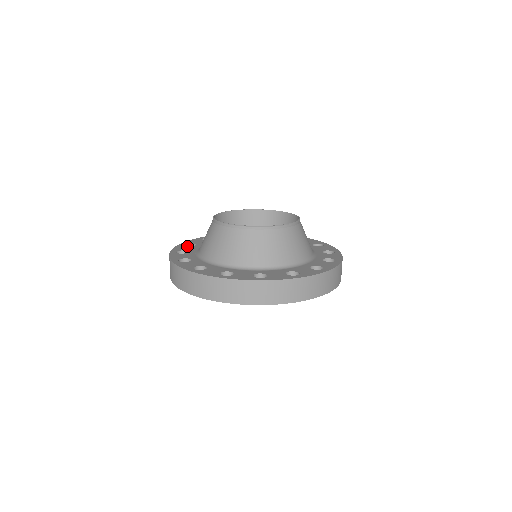
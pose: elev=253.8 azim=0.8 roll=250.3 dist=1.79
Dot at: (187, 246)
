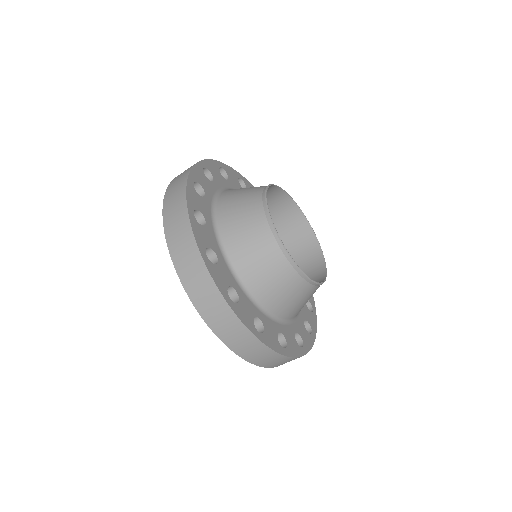
Dot at: occluded
